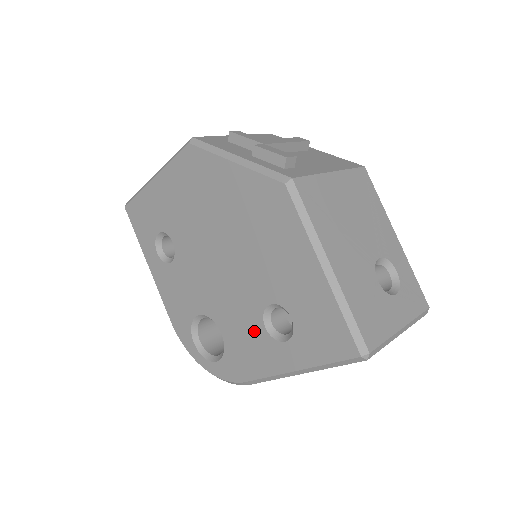
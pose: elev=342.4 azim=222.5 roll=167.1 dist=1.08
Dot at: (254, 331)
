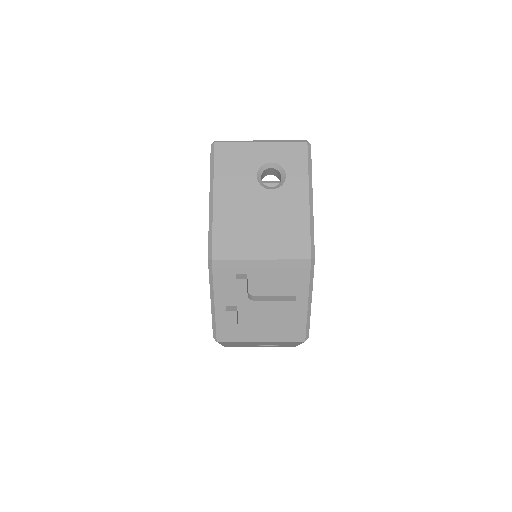
Dot at: occluded
